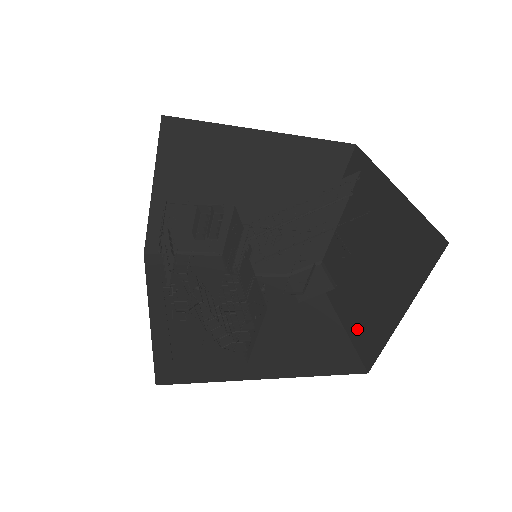
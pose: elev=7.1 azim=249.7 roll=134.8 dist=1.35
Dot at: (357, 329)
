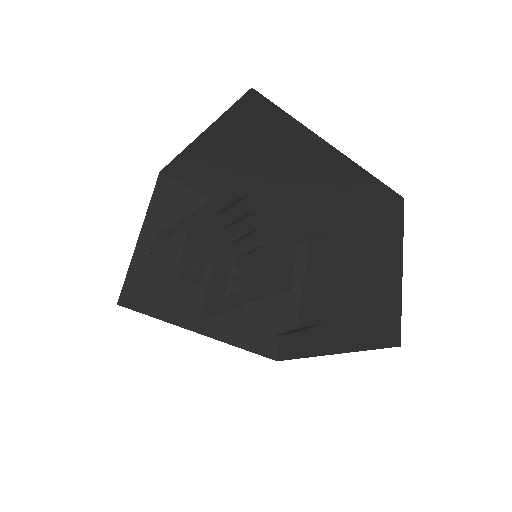
Dot at: (365, 333)
